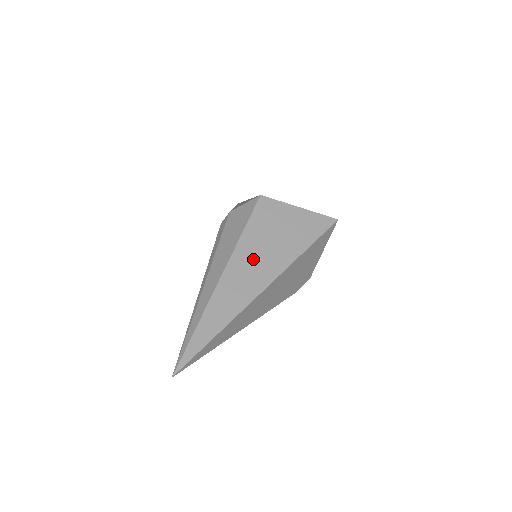
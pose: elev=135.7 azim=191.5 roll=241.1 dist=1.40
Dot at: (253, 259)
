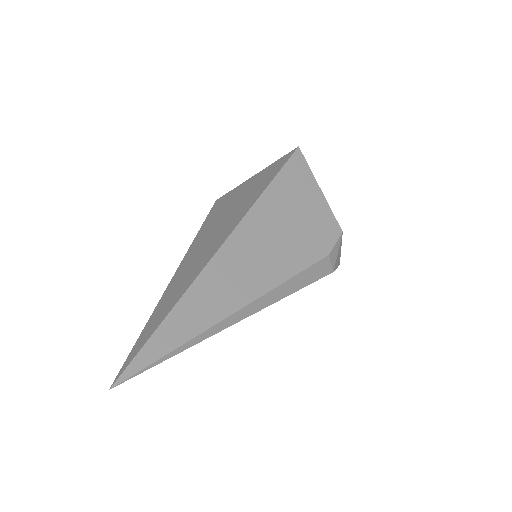
Dot at: (210, 236)
